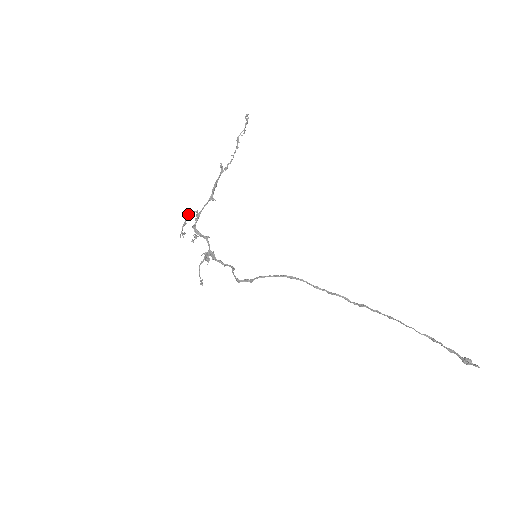
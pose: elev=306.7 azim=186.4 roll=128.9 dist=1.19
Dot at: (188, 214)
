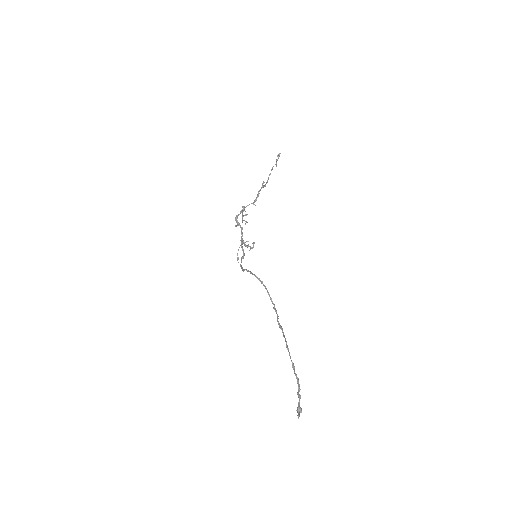
Dot at: occluded
